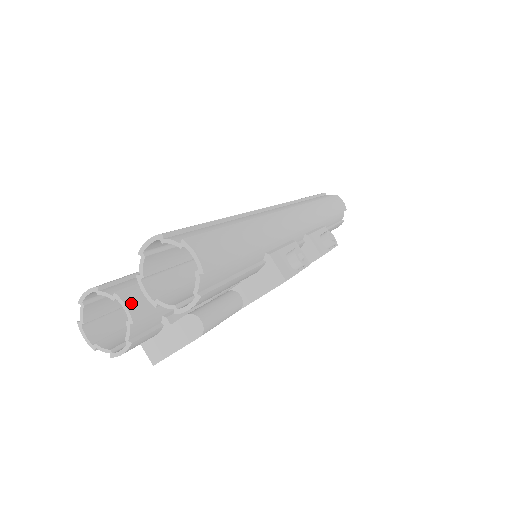
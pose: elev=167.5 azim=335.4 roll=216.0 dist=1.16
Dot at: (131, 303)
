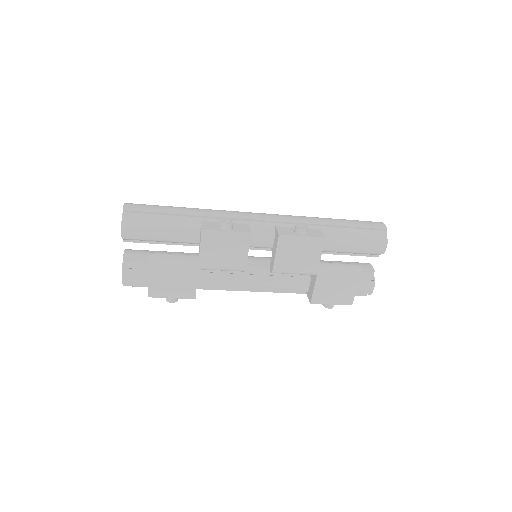
Dot at: (128, 252)
